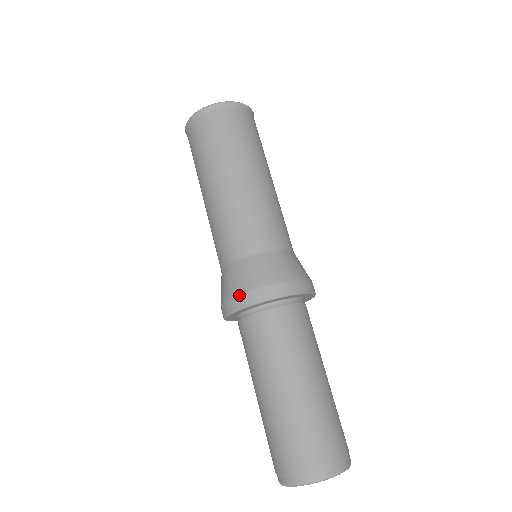
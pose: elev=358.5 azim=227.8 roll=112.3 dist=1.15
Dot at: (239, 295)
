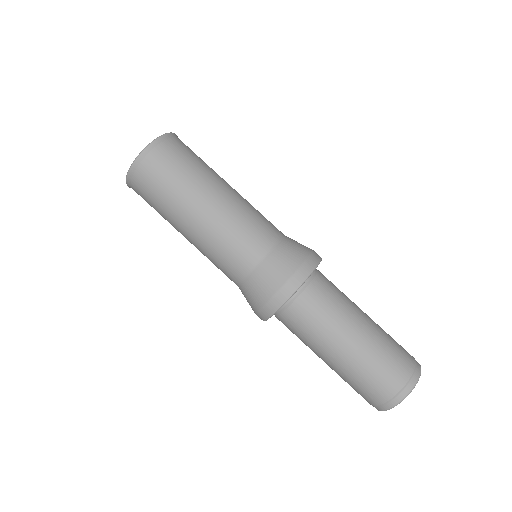
Dot at: (289, 280)
